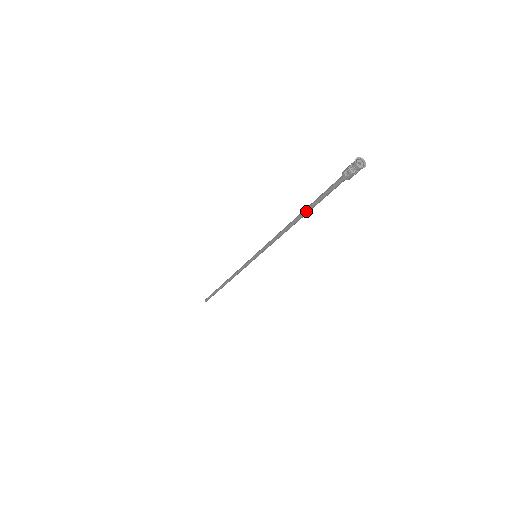
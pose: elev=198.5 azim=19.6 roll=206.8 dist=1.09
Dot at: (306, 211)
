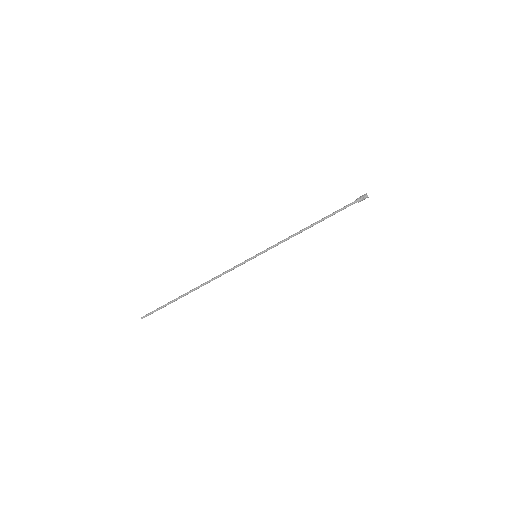
Dot at: (323, 219)
